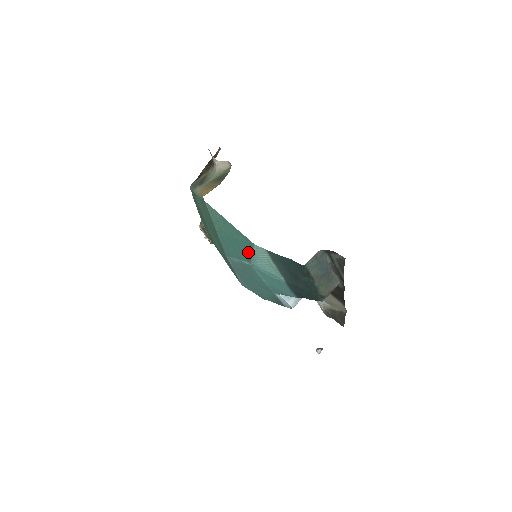
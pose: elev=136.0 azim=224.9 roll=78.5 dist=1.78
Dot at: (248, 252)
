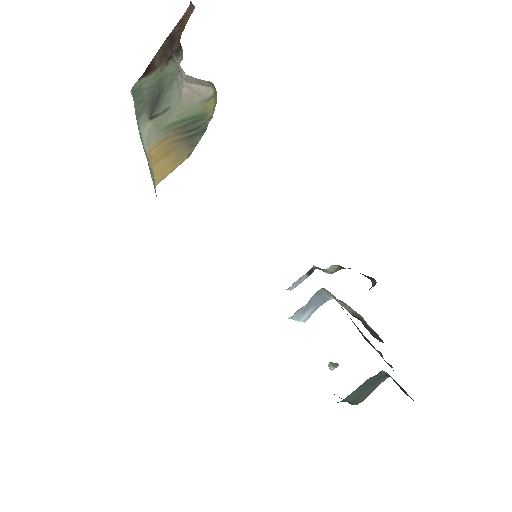
Dot at: occluded
